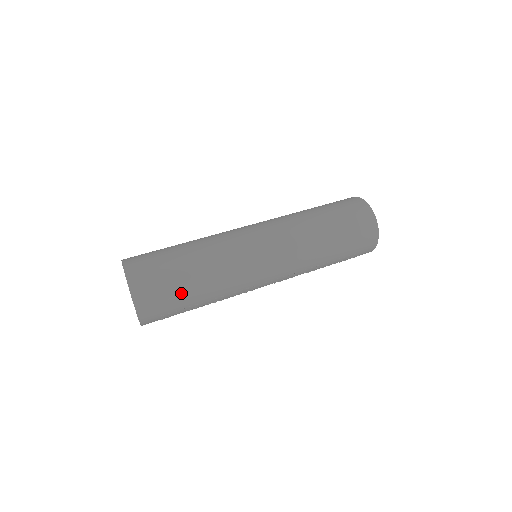
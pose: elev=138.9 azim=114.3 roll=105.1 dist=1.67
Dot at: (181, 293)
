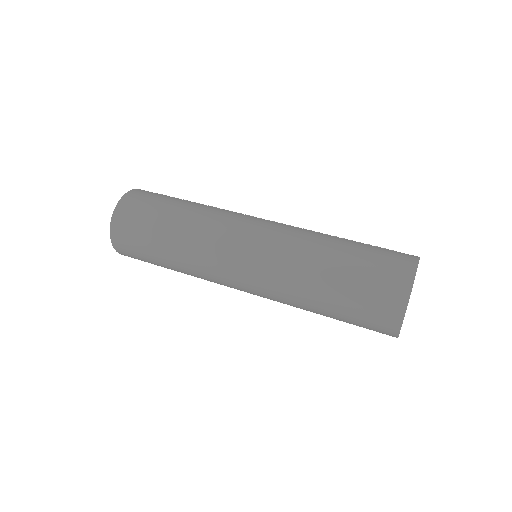
Dot at: (153, 262)
